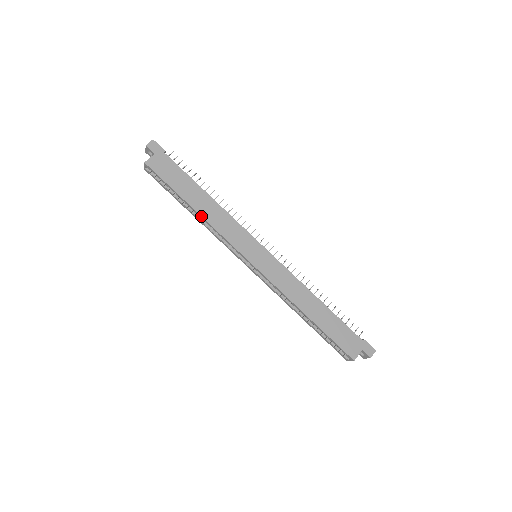
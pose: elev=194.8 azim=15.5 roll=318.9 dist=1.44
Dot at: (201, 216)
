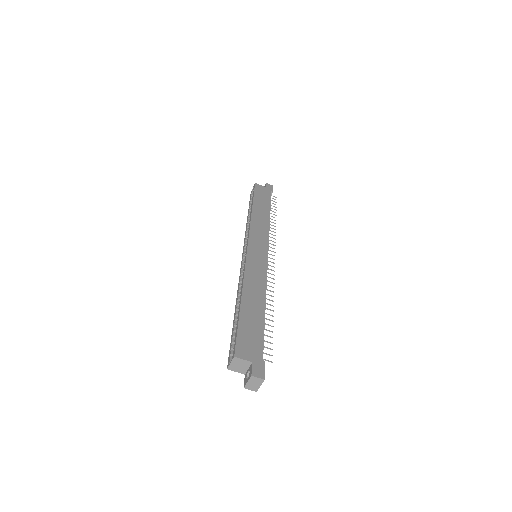
Dot at: (252, 213)
